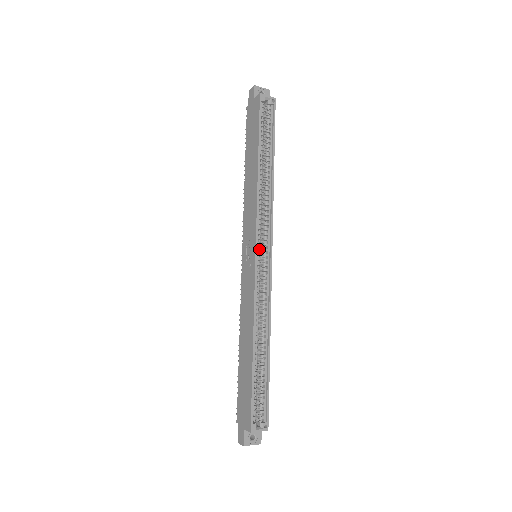
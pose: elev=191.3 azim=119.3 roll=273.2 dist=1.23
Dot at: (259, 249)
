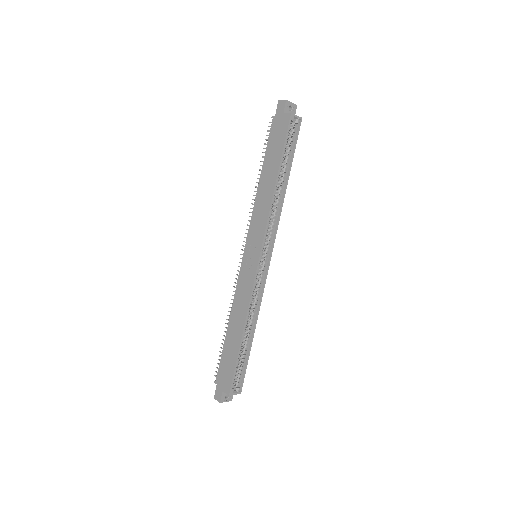
Dot at: (262, 254)
